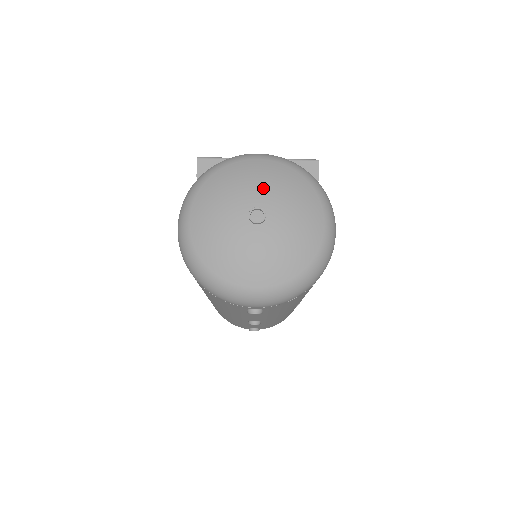
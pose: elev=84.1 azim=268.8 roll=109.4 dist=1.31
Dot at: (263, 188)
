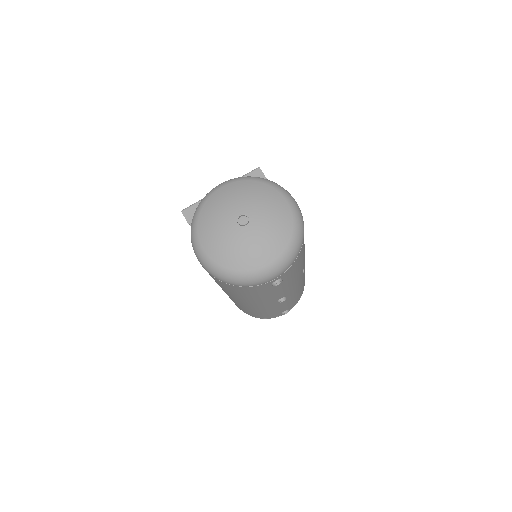
Dot at: (236, 202)
